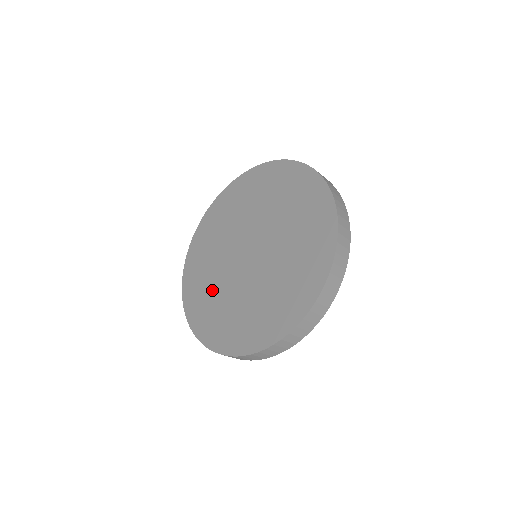
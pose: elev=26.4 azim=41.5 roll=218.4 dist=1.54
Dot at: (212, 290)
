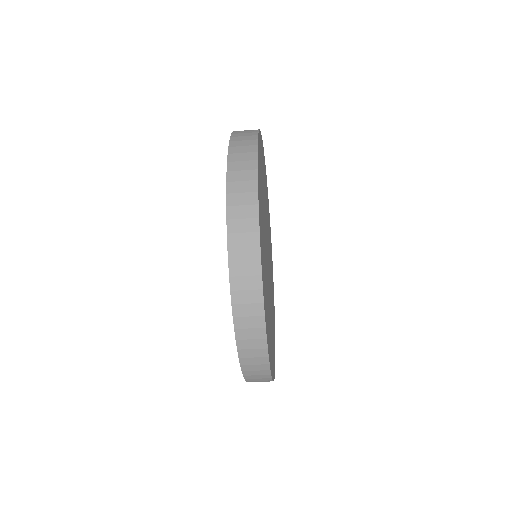
Dot at: occluded
